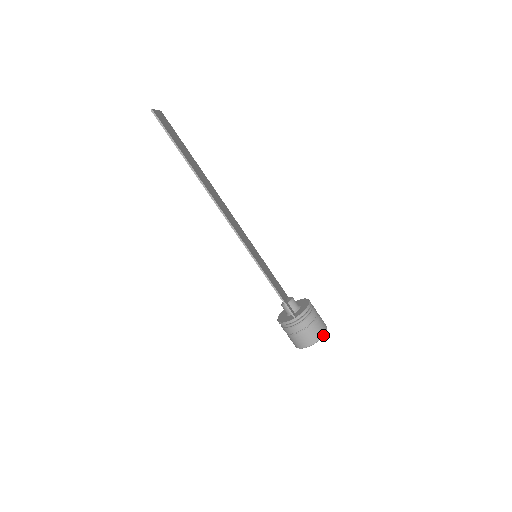
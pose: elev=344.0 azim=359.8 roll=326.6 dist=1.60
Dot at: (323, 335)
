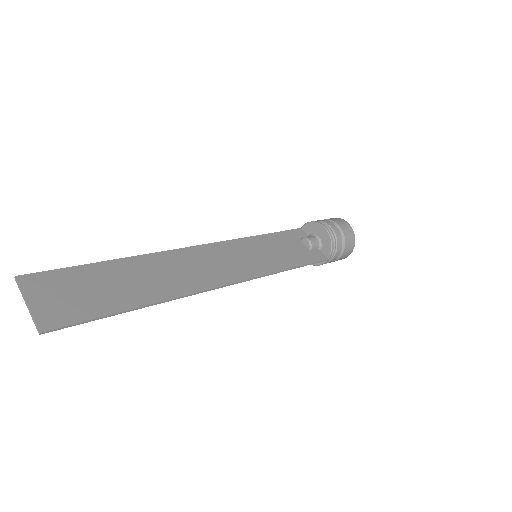
Dot at: occluded
